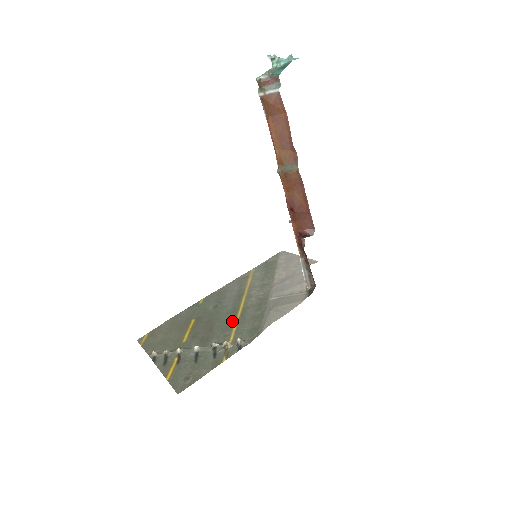
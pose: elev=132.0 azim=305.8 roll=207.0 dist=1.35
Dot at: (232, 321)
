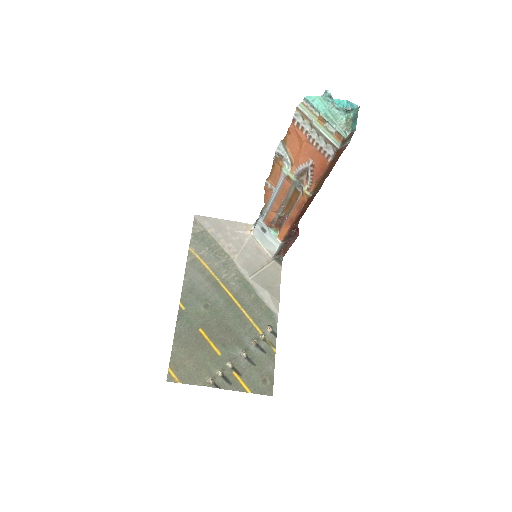
Dot at: (241, 314)
